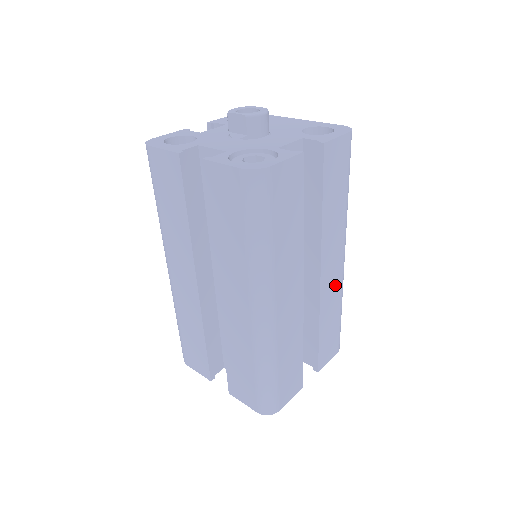
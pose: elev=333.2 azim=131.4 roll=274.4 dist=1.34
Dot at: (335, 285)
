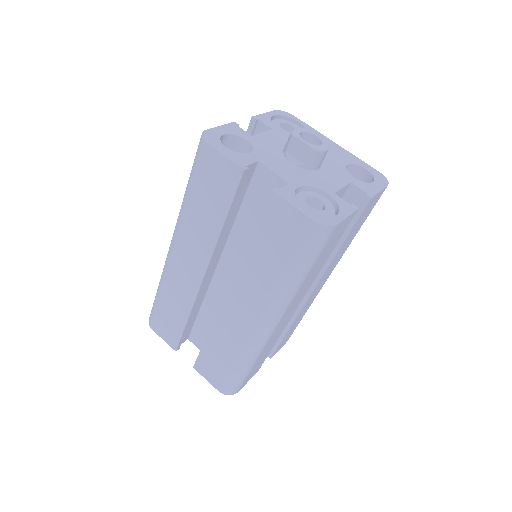
Dot at: (314, 296)
